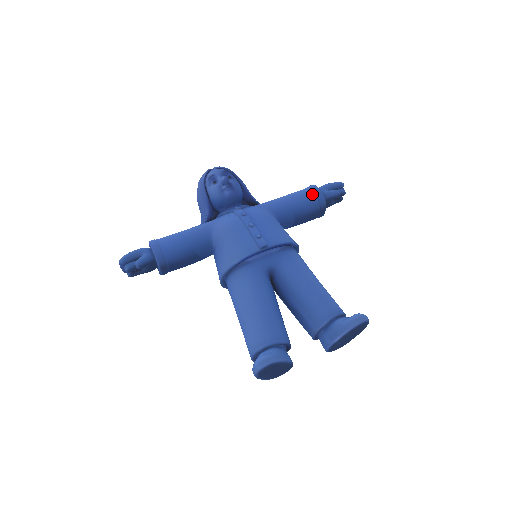
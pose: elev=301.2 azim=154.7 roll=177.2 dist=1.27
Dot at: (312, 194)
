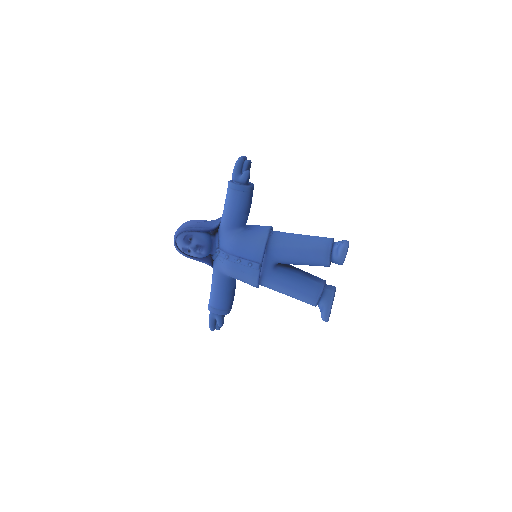
Dot at: (237, 193)
